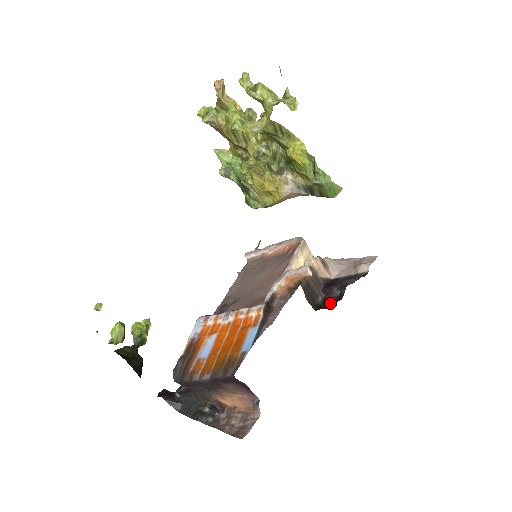
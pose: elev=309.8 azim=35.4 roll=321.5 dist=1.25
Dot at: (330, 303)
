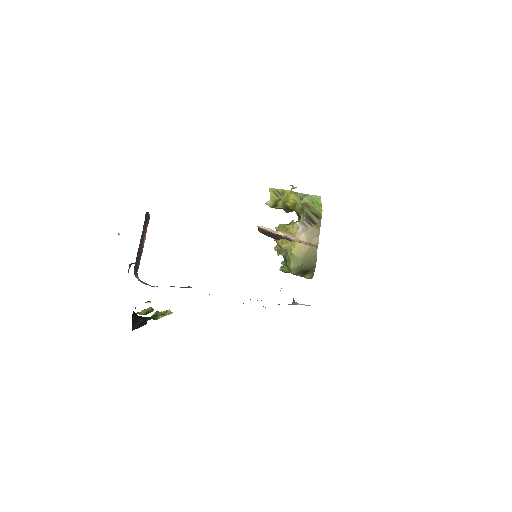
Dot at: occluded
